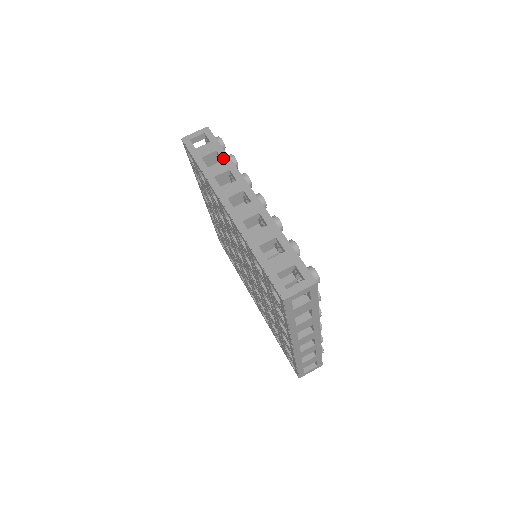
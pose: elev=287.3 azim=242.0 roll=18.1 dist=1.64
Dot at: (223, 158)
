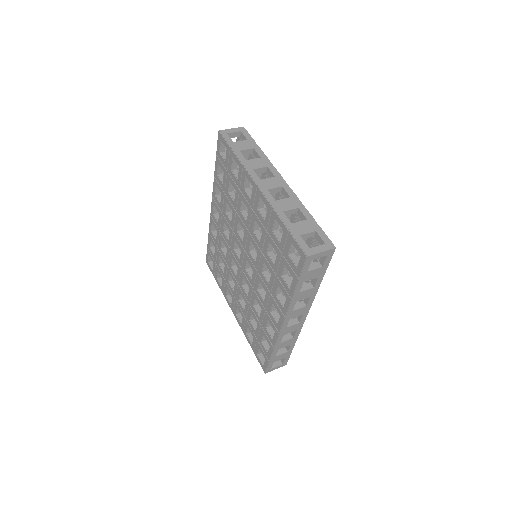
Dot at: occluded
